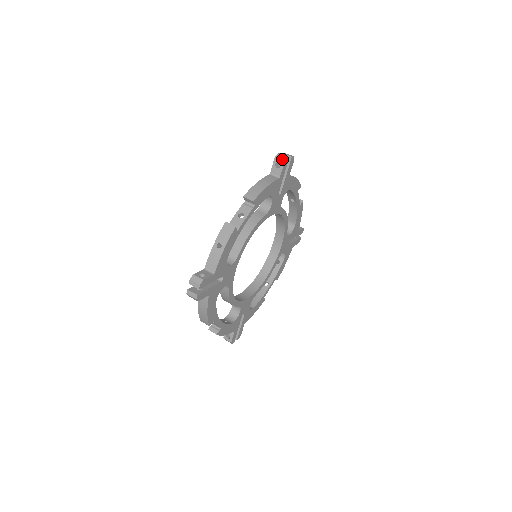
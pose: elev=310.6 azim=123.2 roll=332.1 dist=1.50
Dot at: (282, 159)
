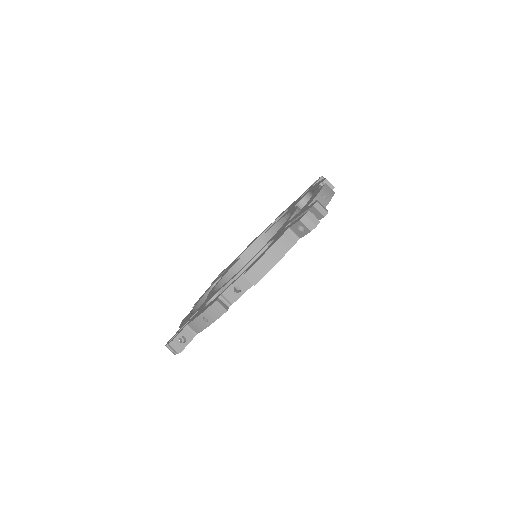
Dot at: (309, 227)
